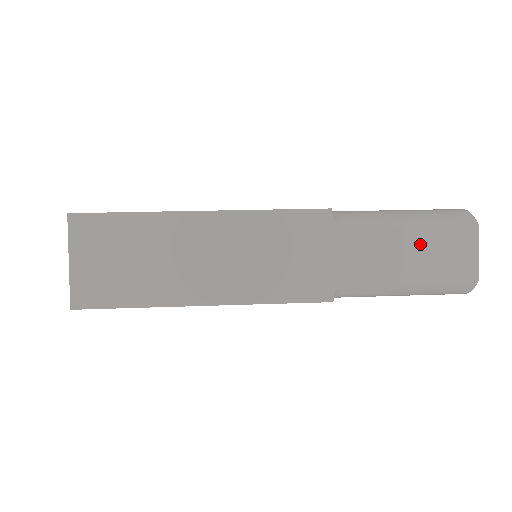
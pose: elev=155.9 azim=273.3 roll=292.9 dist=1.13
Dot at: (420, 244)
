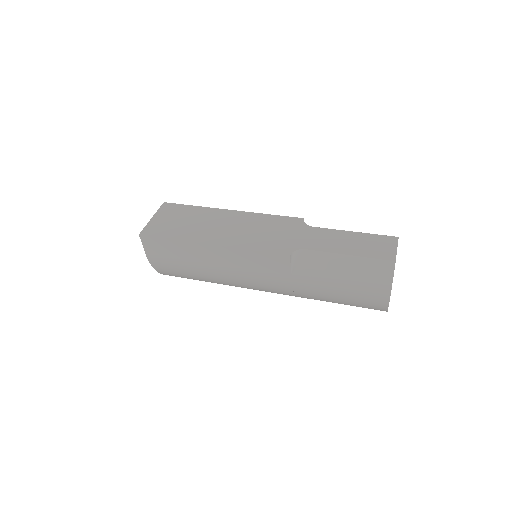
Dot at: (356, 240)
